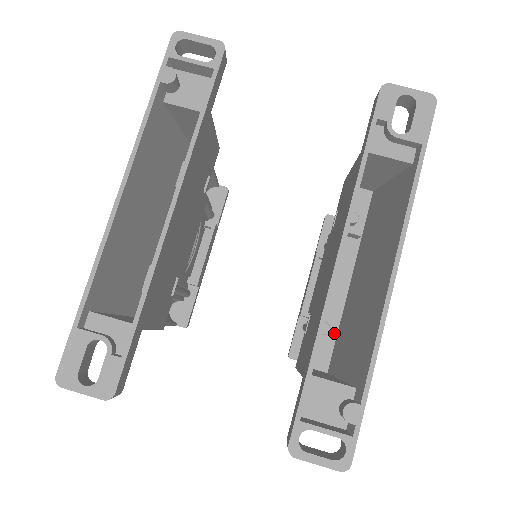
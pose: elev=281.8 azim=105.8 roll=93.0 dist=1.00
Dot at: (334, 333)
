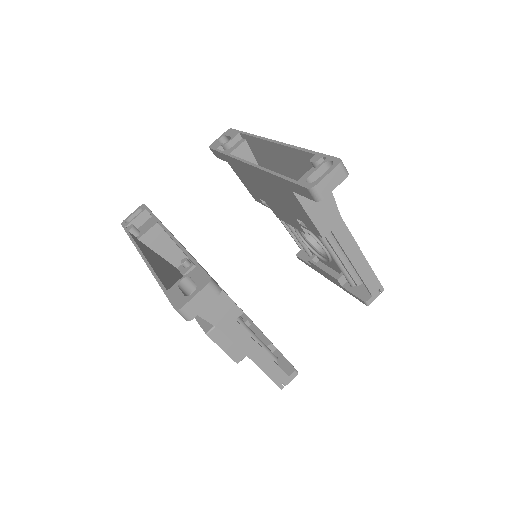
Dot at: occluded
